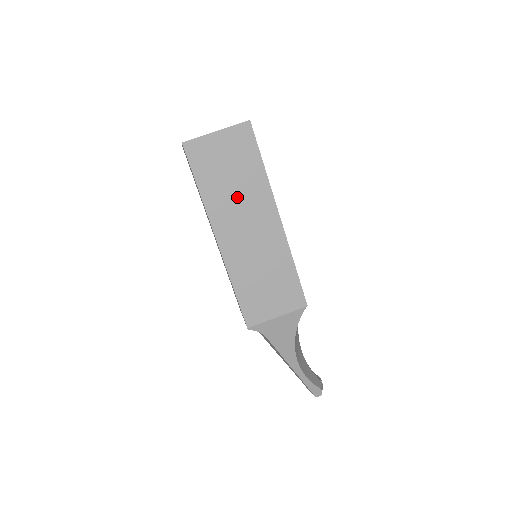
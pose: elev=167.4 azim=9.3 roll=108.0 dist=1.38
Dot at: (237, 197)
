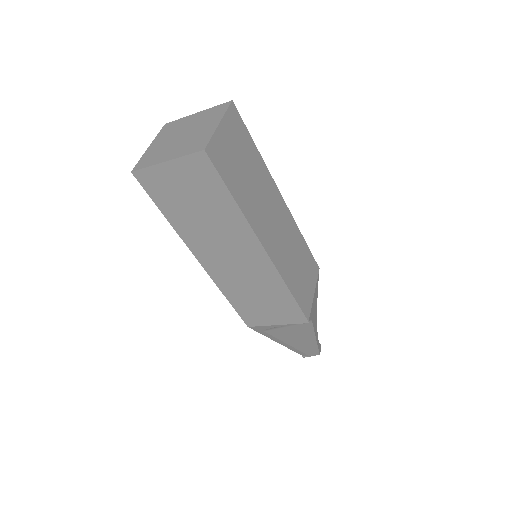
Dot at: (257, 192)
